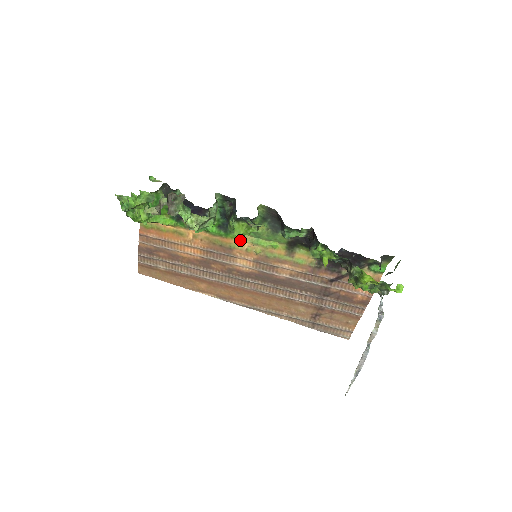
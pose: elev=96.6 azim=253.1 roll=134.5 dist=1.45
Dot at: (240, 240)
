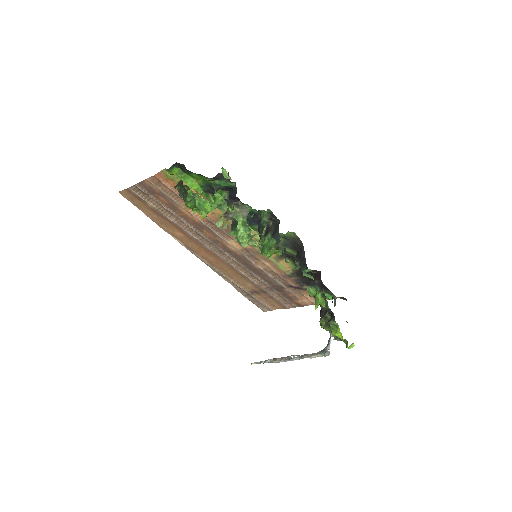
Dot at: occluded
